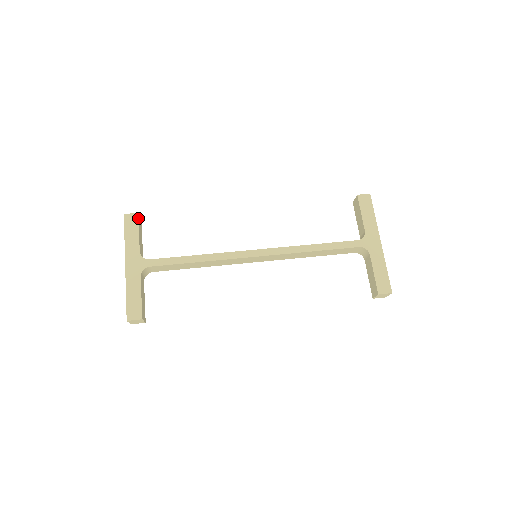
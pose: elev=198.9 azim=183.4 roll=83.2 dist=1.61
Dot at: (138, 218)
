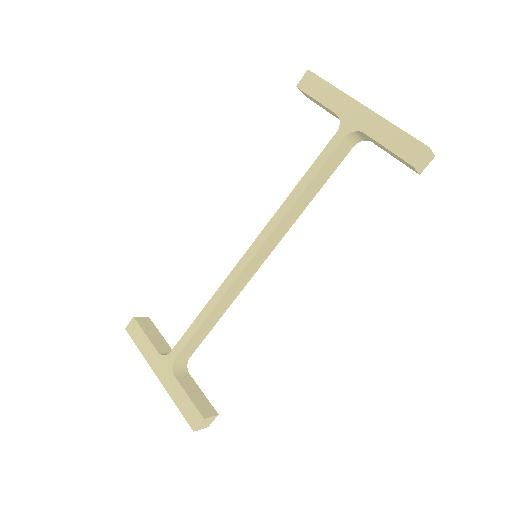
Dot at: (136, 322)
